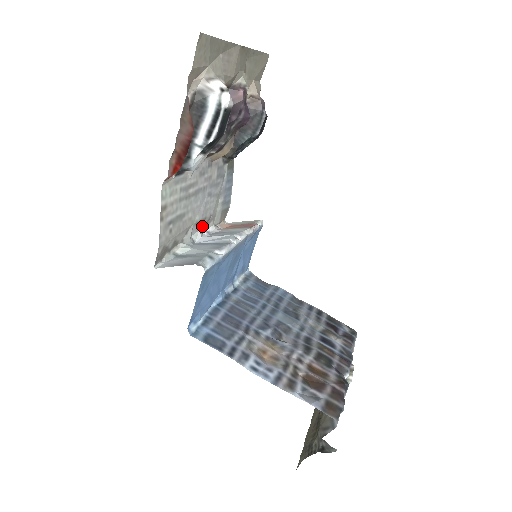
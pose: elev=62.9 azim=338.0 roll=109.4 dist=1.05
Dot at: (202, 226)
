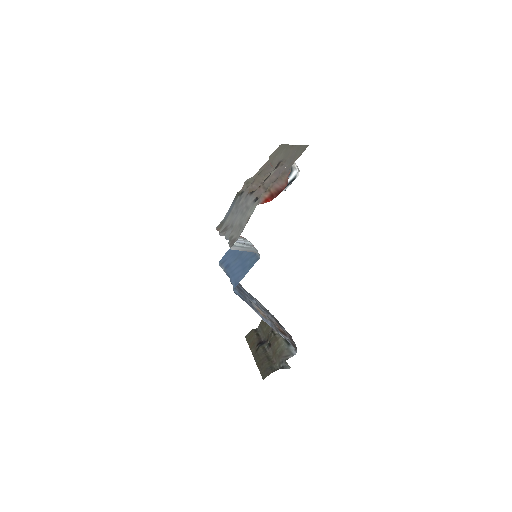
Dot at: (227, 230)
